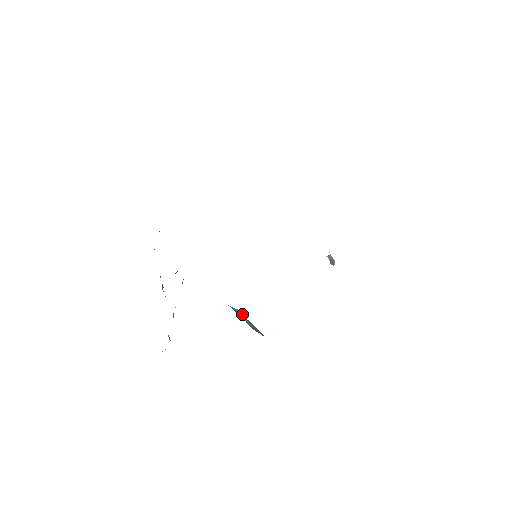
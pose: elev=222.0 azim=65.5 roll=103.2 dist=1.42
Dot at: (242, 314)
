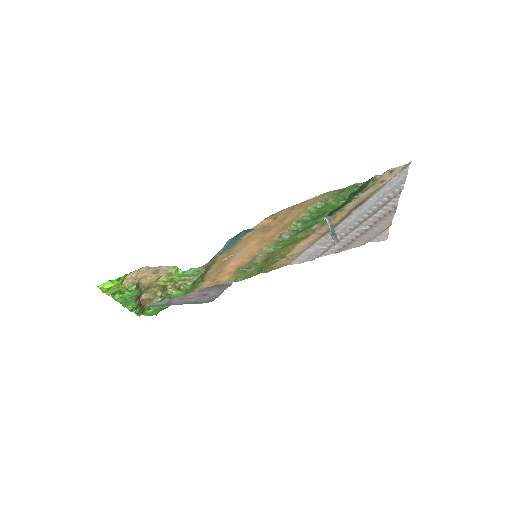
Dot at: occluded
